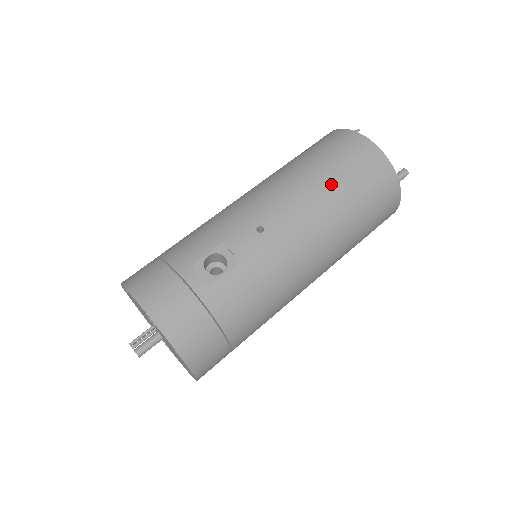
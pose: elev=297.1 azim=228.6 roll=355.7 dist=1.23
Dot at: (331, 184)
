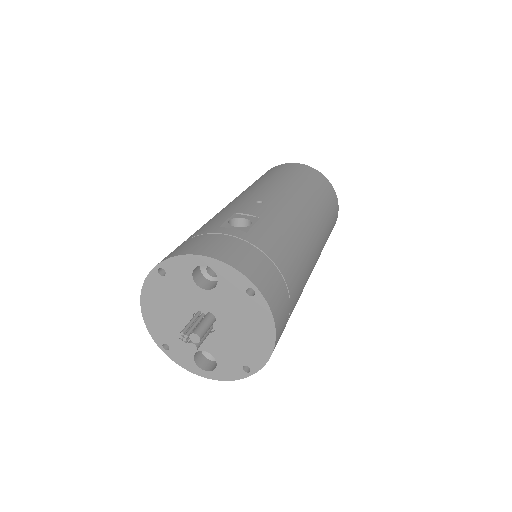
Dot at: (289, 179)
